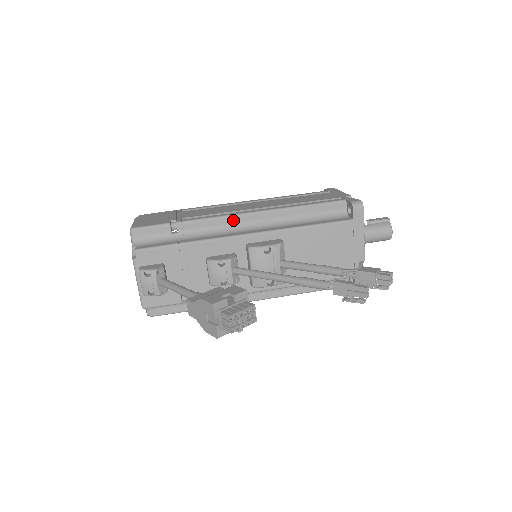
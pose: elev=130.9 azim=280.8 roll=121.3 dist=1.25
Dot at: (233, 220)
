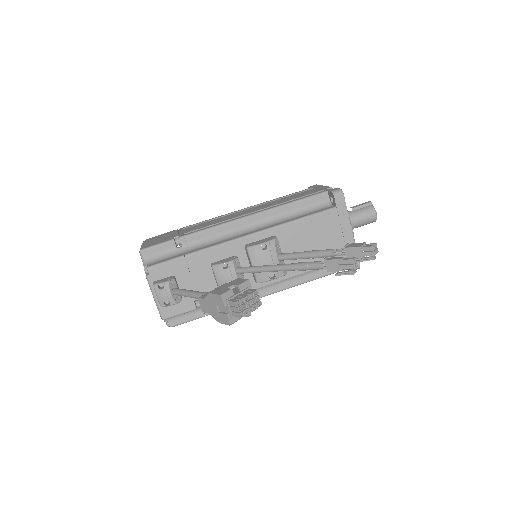
Dot at: (229, 227)
